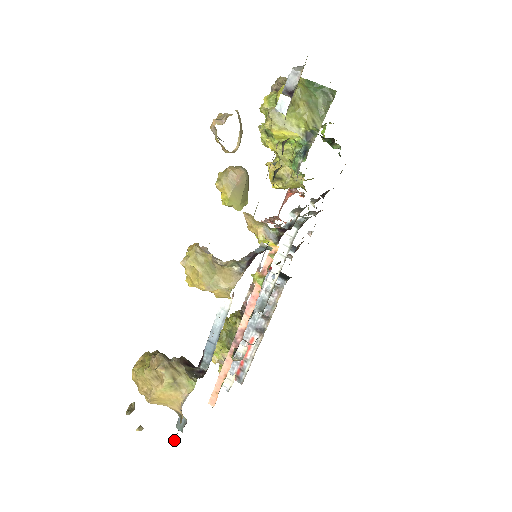
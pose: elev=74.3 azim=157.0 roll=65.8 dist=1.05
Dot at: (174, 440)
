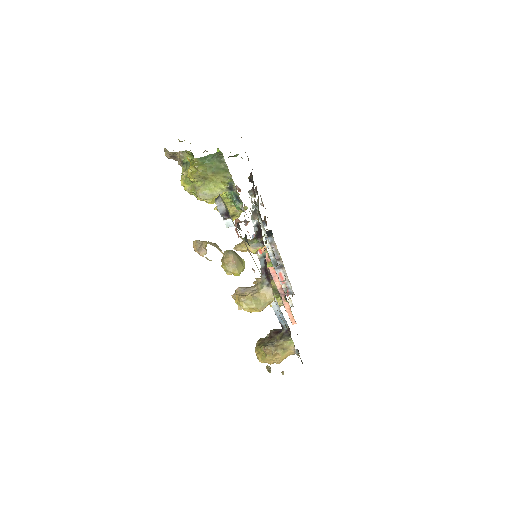
Dot at: (302, 363)
